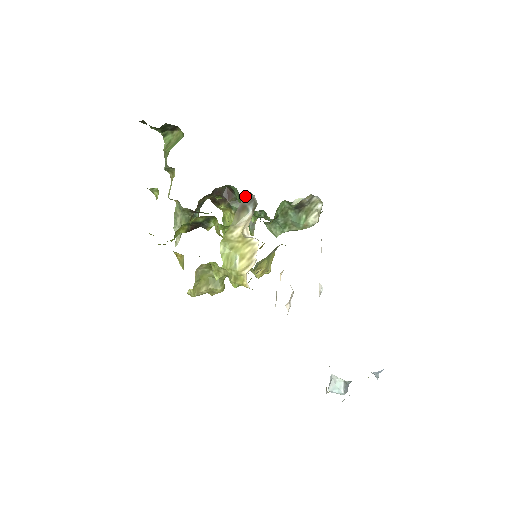
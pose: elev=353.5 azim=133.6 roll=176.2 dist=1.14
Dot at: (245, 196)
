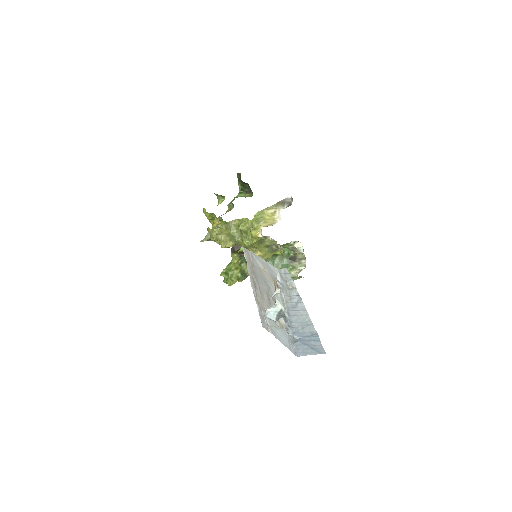
Dot at: (288, 198)
